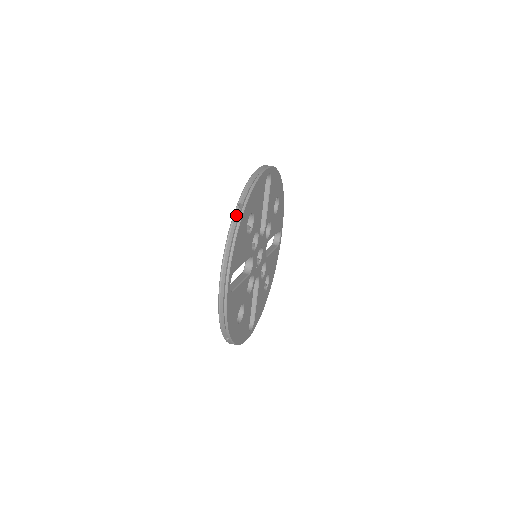
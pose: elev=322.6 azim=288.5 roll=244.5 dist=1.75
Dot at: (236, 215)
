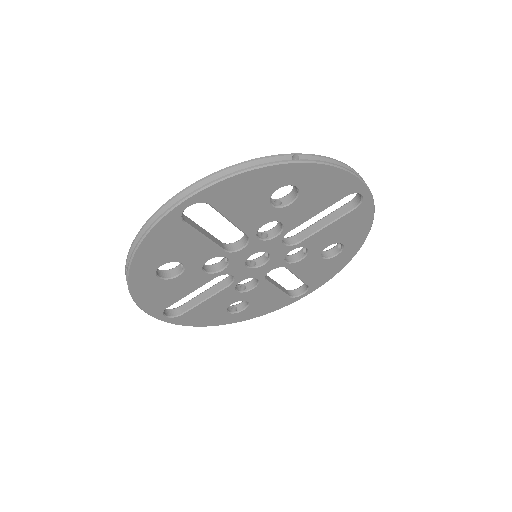
Dot at: occluded
